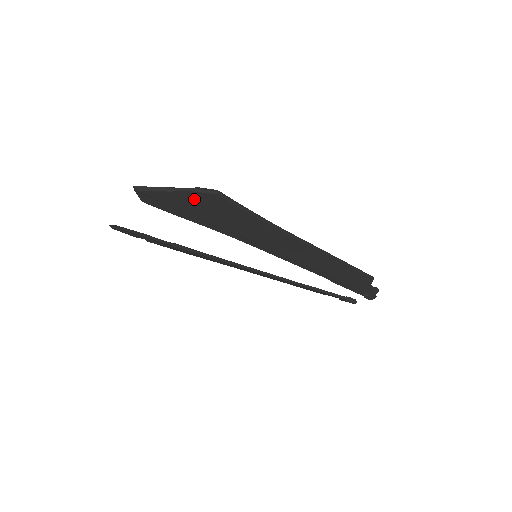
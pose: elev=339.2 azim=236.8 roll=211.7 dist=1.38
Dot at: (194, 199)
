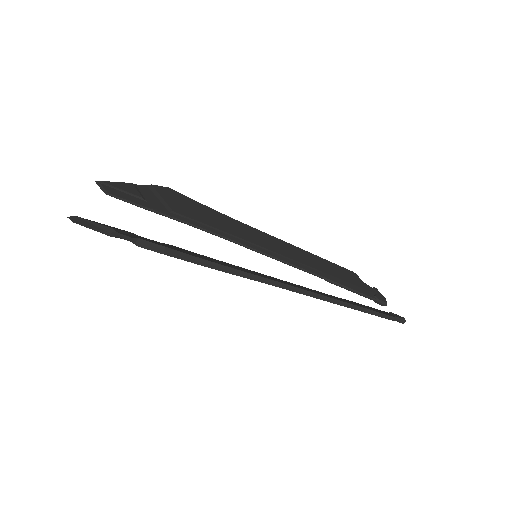
Dot at: occluded
